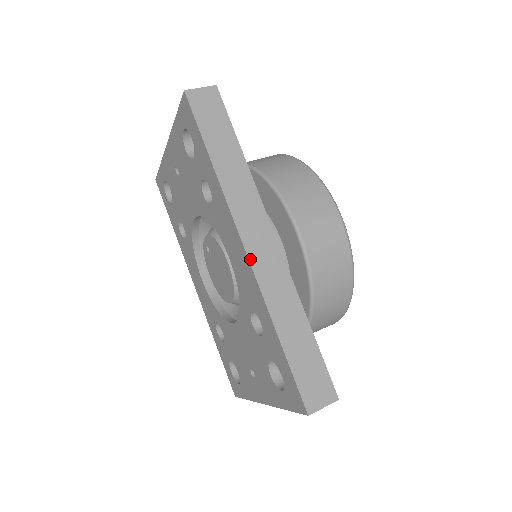
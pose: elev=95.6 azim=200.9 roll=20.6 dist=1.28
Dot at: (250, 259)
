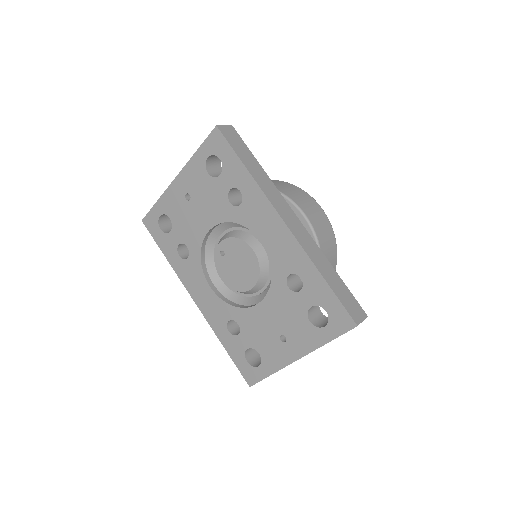
Dot at: (290, 229)
